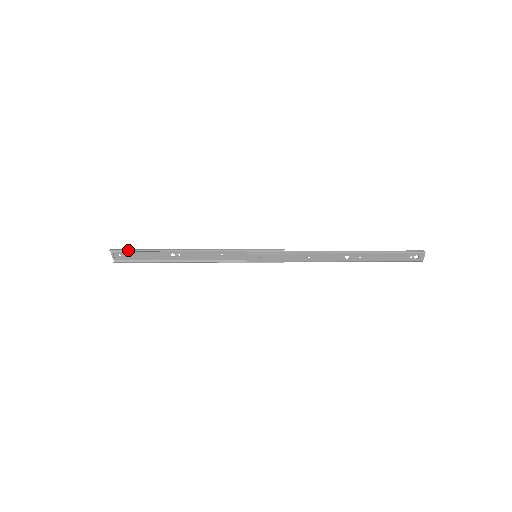
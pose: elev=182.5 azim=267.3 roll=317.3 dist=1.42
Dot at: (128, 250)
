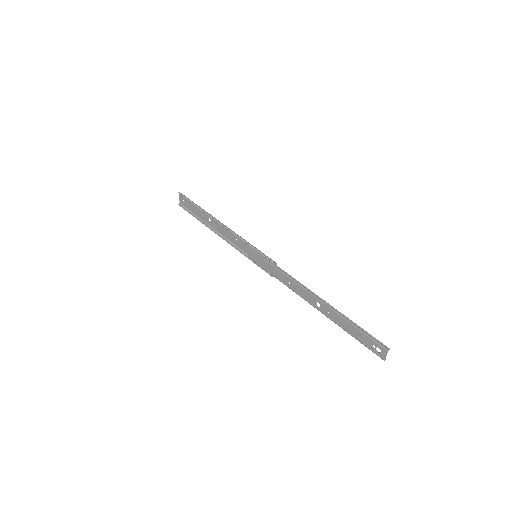
Dot at: (187, 198)
